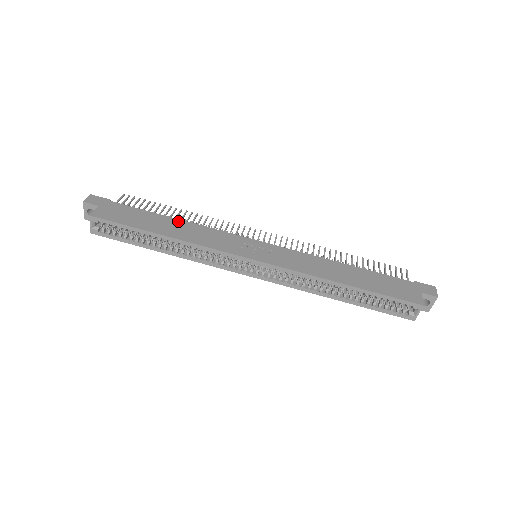
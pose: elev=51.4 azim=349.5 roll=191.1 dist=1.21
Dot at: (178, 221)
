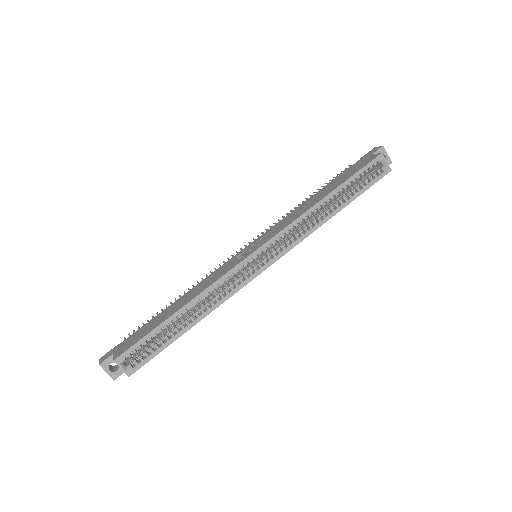
Dot at: (180, 298)
